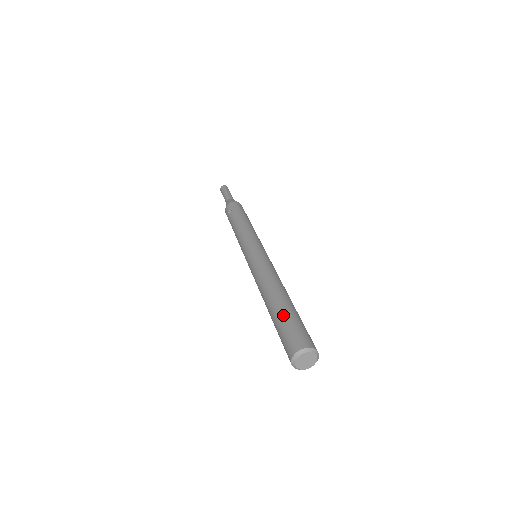
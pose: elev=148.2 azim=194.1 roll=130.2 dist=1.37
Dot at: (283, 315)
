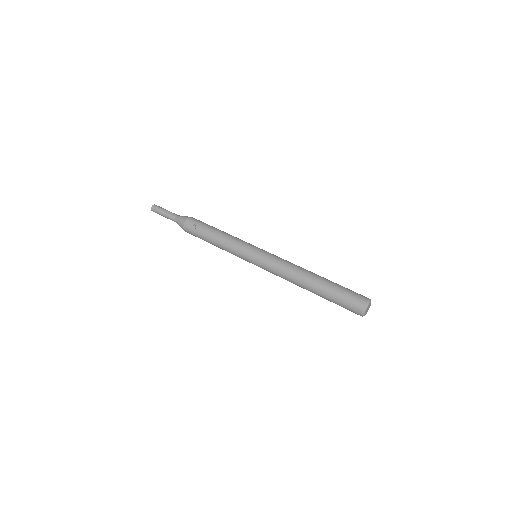
Dot at: (333, 287)
